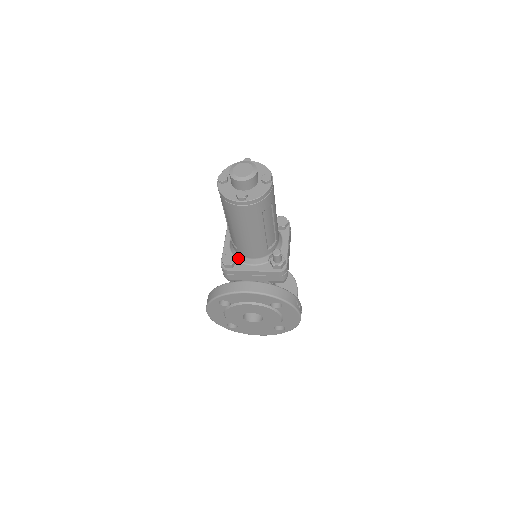
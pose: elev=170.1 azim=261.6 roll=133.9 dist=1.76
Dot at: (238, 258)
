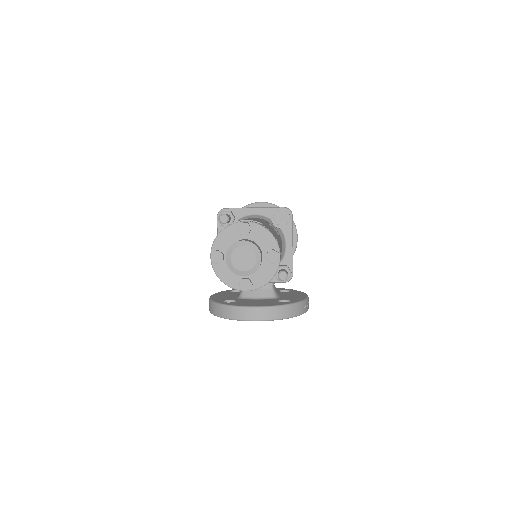
Dot at: occluded
